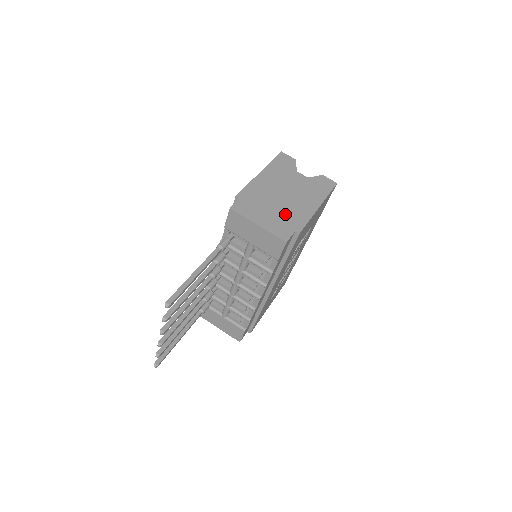
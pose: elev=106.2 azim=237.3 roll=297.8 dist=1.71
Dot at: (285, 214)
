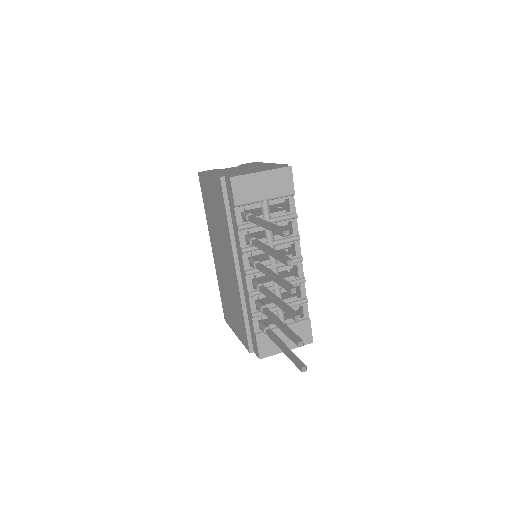
Dot at: occluded
